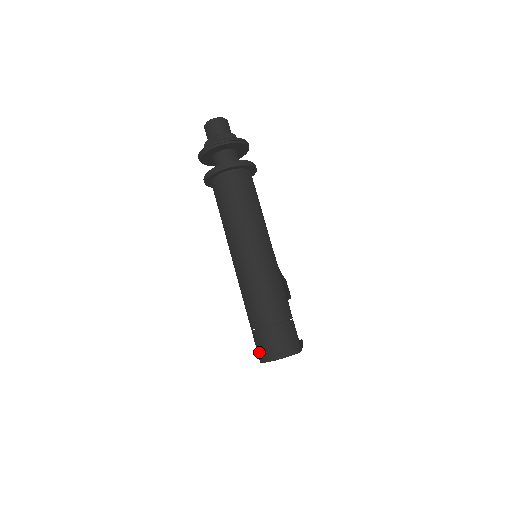
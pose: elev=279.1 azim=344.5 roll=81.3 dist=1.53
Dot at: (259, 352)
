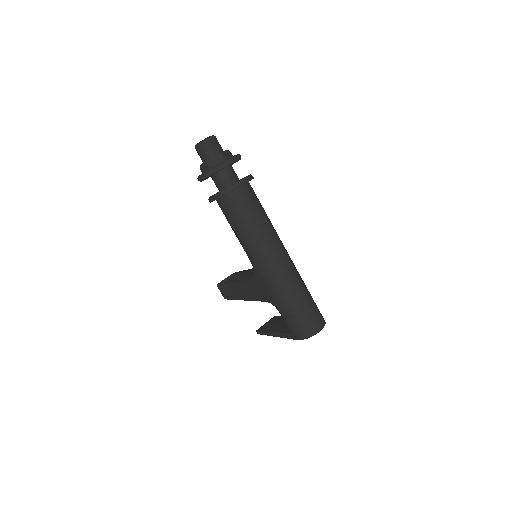
Dot at: (301, 332)
